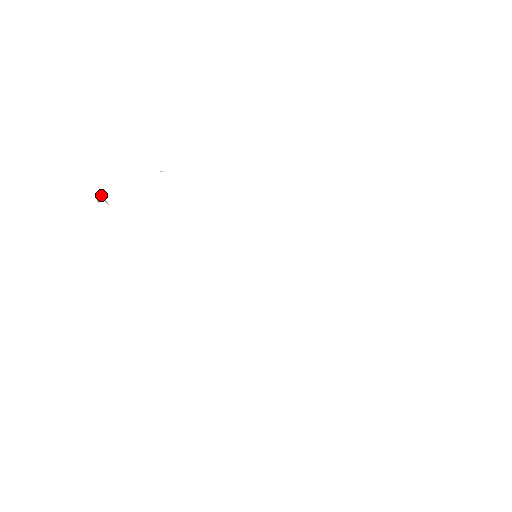
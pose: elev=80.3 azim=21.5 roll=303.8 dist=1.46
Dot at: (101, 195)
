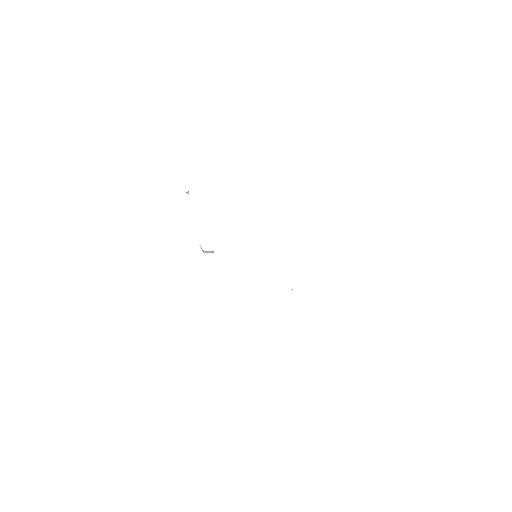
Dot at: occluded
